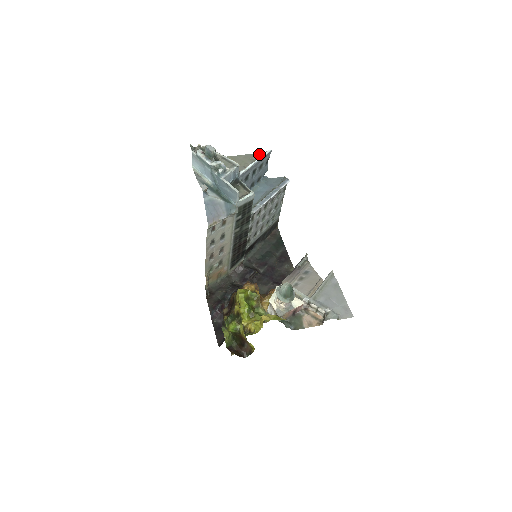
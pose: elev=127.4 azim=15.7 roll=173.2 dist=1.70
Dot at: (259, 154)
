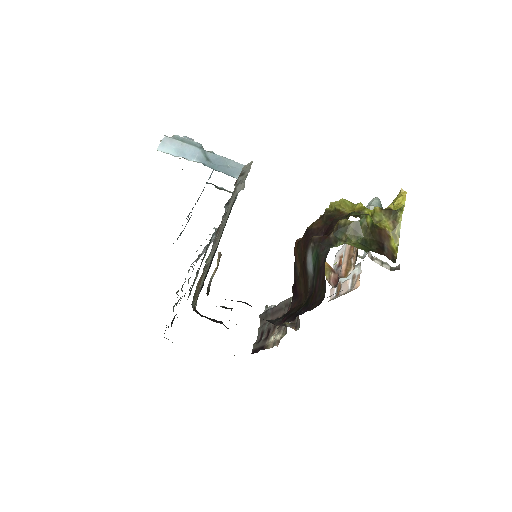
Dot at: occluded
